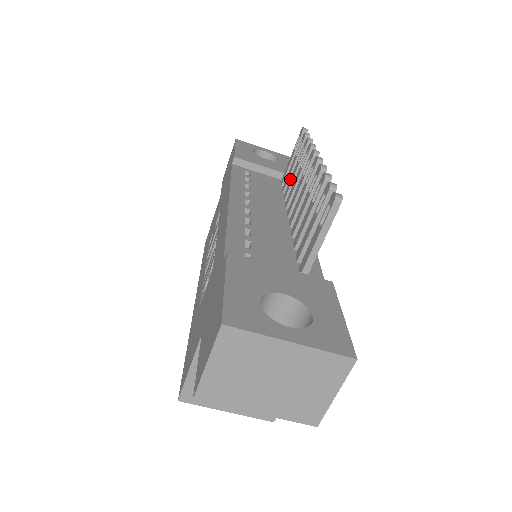
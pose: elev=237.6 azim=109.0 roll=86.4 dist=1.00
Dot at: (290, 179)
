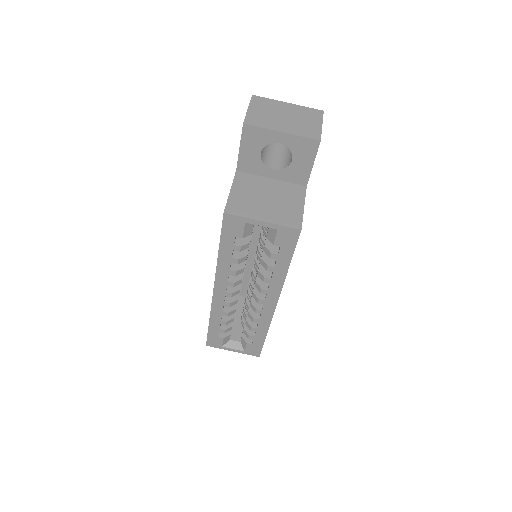
Dot at: occluded
